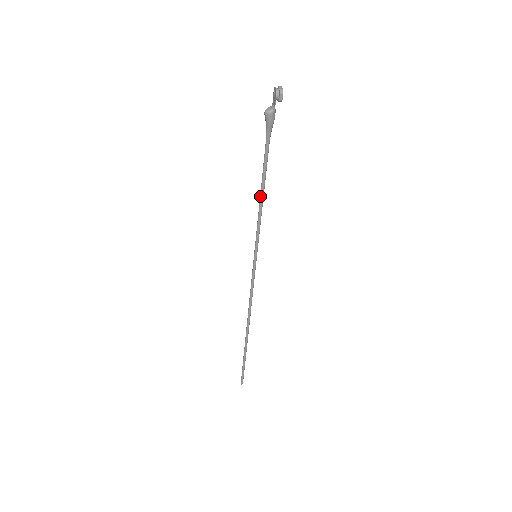
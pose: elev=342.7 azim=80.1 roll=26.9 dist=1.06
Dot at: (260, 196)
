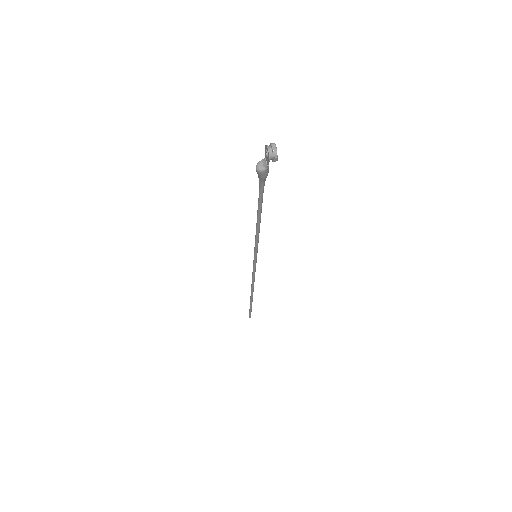
Dot at: (256, 223)
